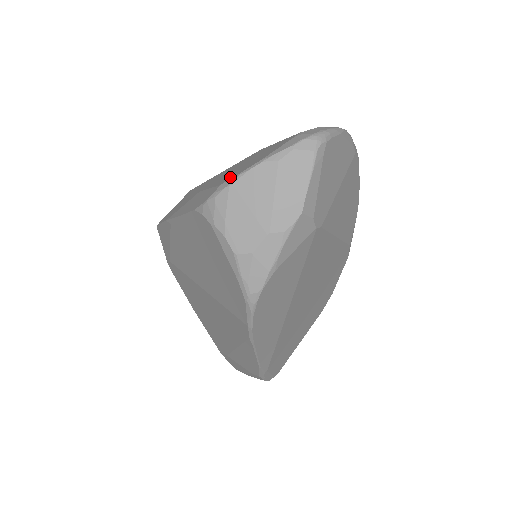
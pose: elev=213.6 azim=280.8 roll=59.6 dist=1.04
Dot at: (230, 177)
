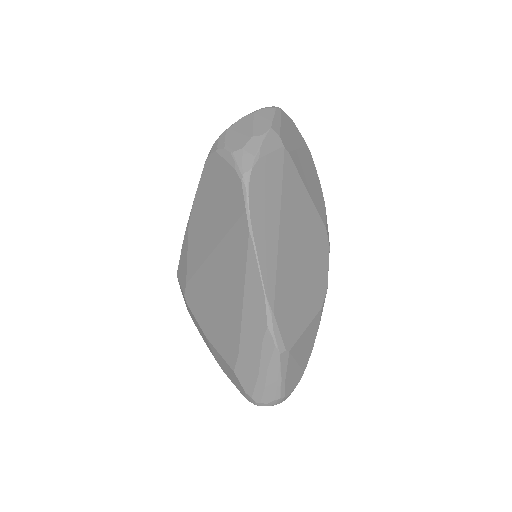
Dot at: occluded
